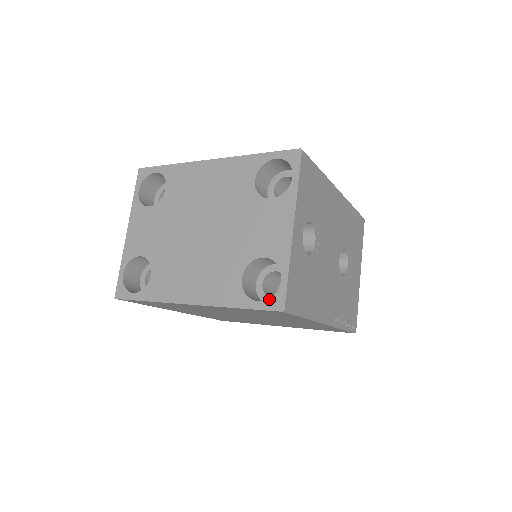
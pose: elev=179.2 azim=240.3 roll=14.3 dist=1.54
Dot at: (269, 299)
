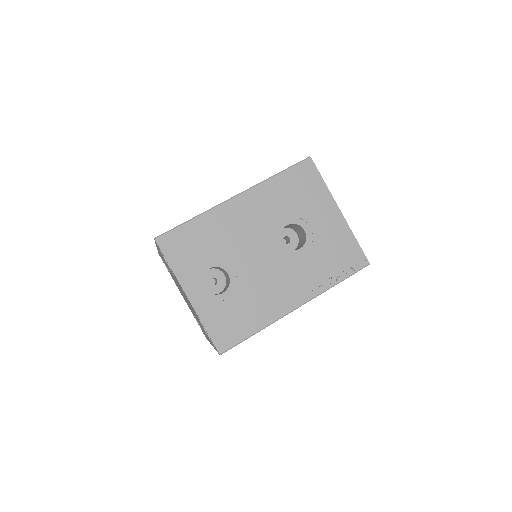
Dot at: (214, 346)
